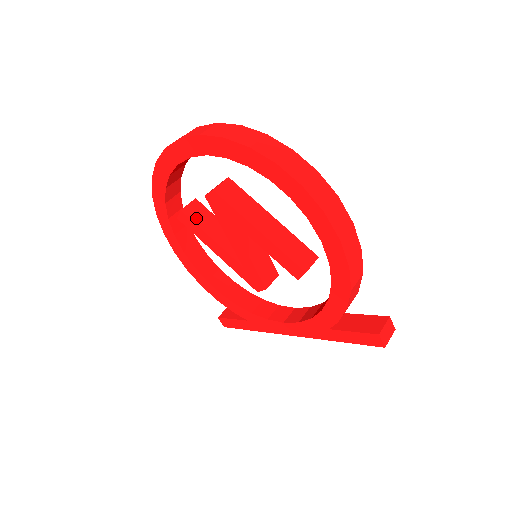
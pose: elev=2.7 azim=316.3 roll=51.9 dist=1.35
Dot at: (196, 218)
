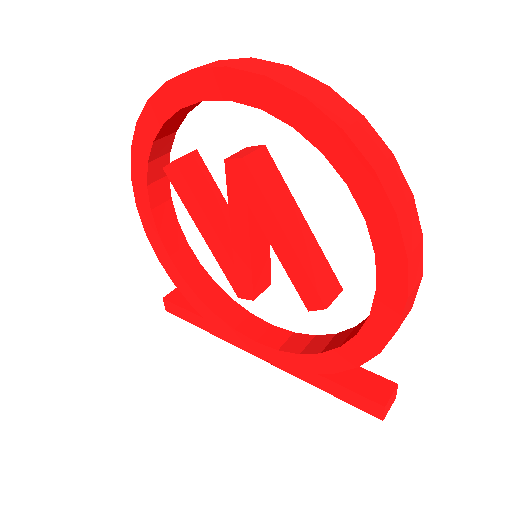
Dot at: (191, 178)
